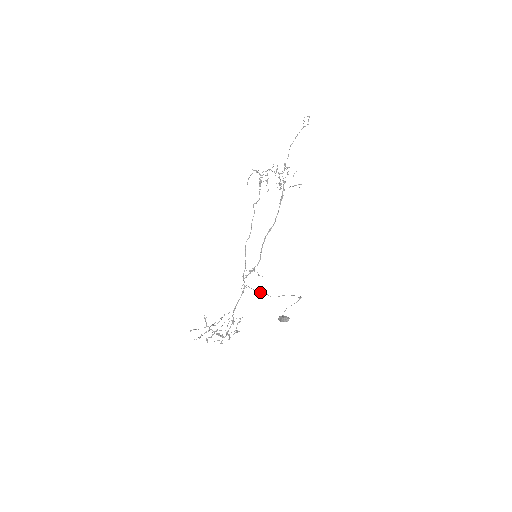
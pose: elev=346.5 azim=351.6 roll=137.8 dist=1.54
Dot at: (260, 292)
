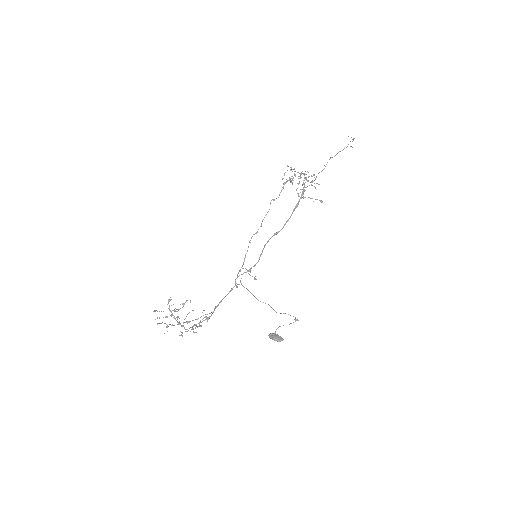
Dot at: (263, 302)
